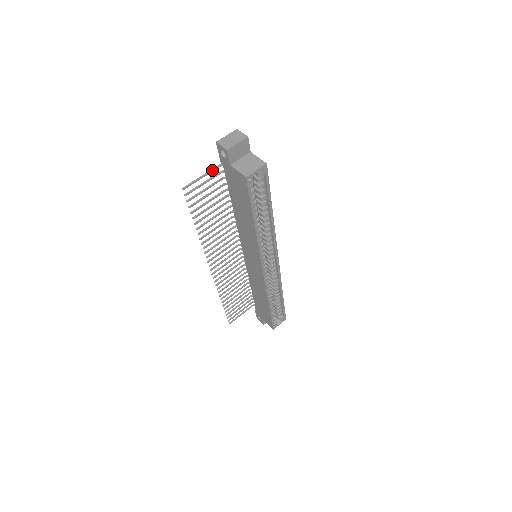
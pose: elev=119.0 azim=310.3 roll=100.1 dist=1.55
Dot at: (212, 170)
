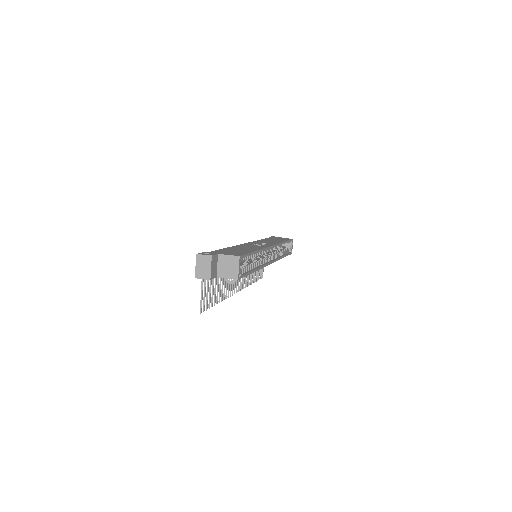
Dot at: (202, 282)
